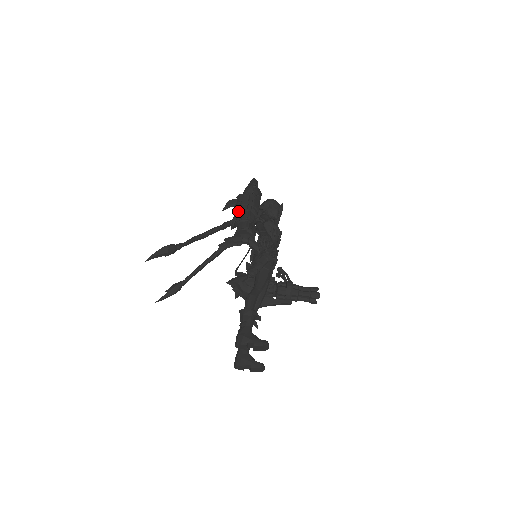
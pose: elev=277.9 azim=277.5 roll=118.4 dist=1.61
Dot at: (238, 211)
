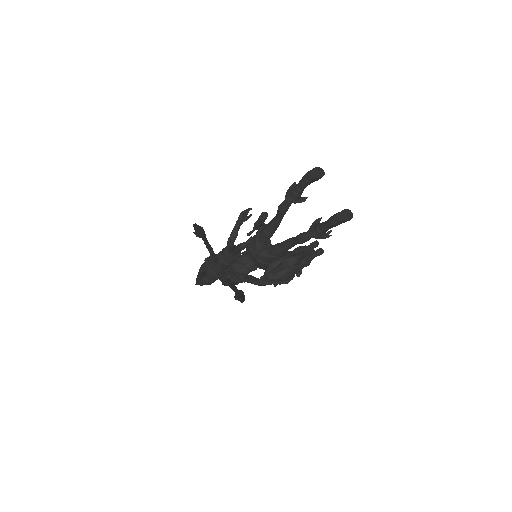
Dot at: (211, 256)
